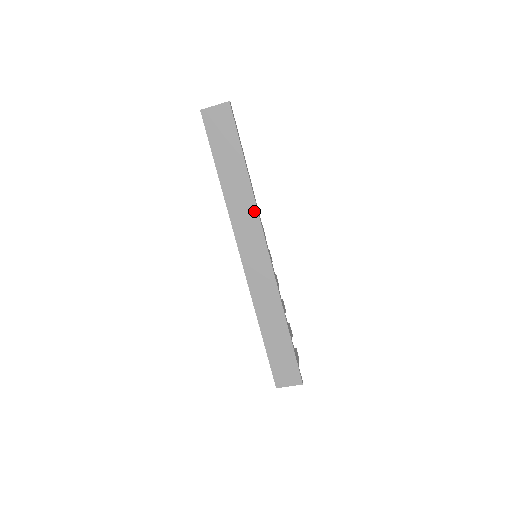
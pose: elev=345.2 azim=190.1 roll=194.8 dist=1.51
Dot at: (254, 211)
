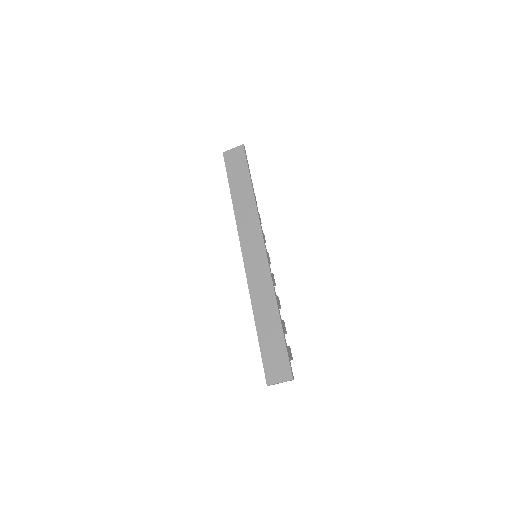
Dot at: (256, 217)
